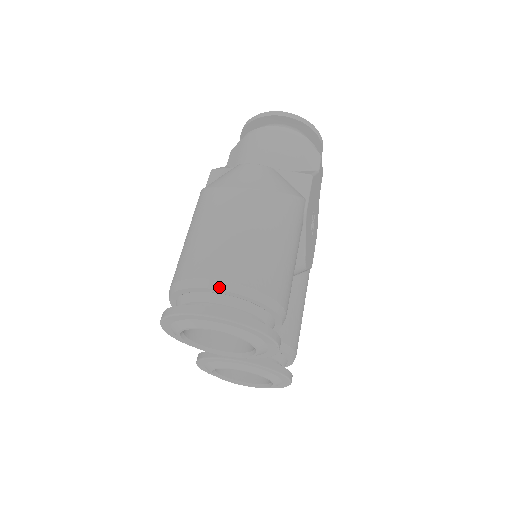
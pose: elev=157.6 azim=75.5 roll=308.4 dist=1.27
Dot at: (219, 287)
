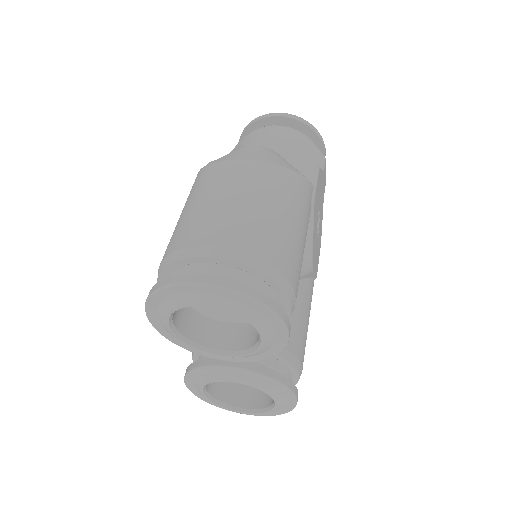
Dot at: (219, 254)
